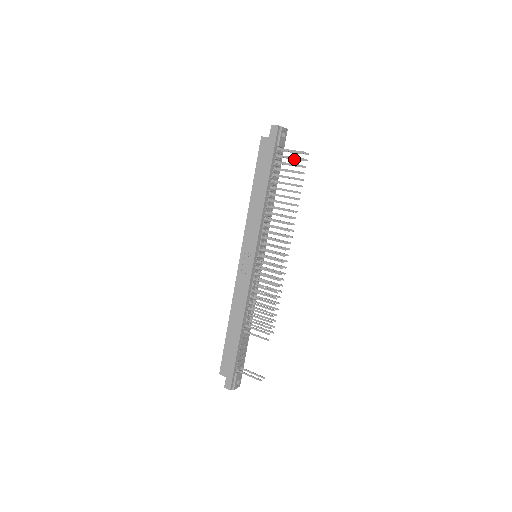
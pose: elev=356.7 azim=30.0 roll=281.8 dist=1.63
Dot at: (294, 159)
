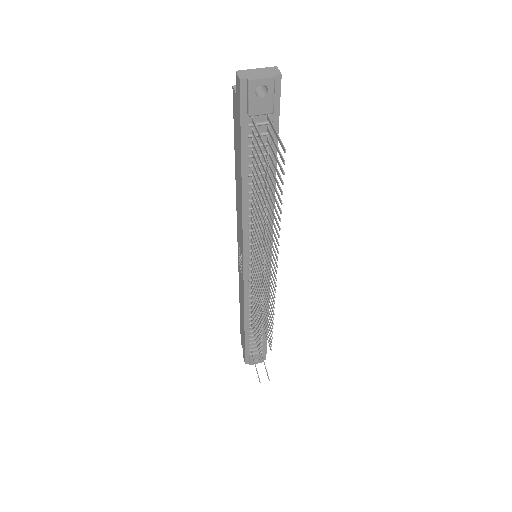
Dot at: occluded
